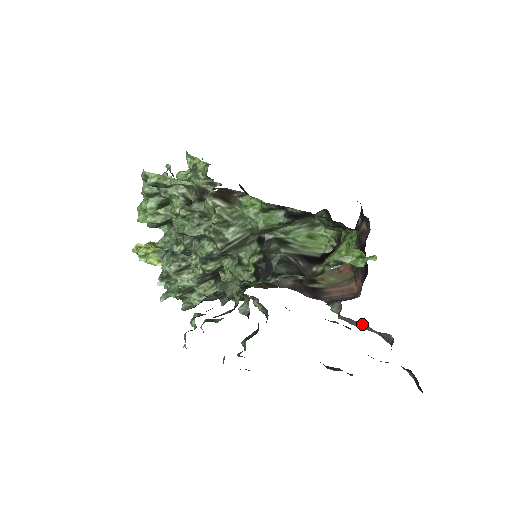
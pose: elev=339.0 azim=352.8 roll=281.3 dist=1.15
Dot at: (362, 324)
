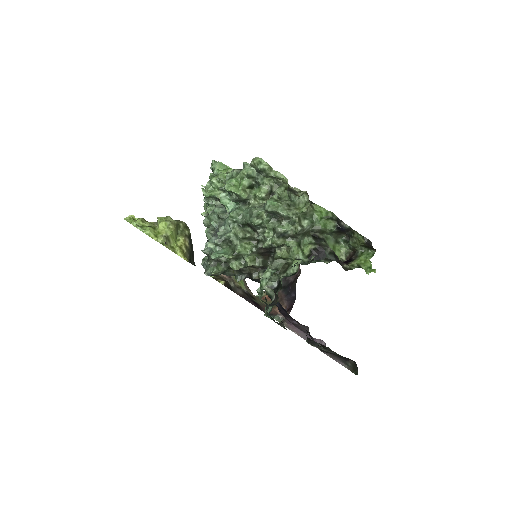
Dot at: (302, 331)
